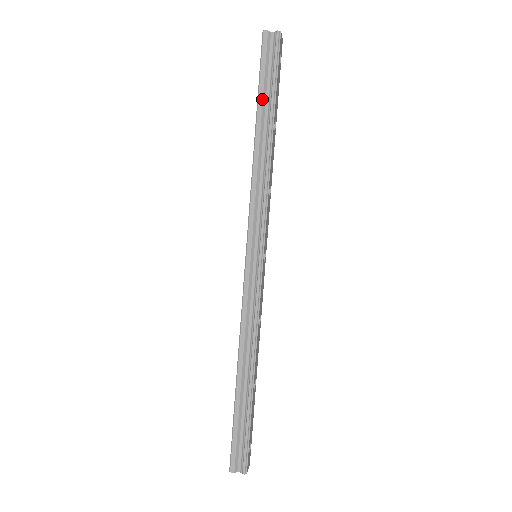
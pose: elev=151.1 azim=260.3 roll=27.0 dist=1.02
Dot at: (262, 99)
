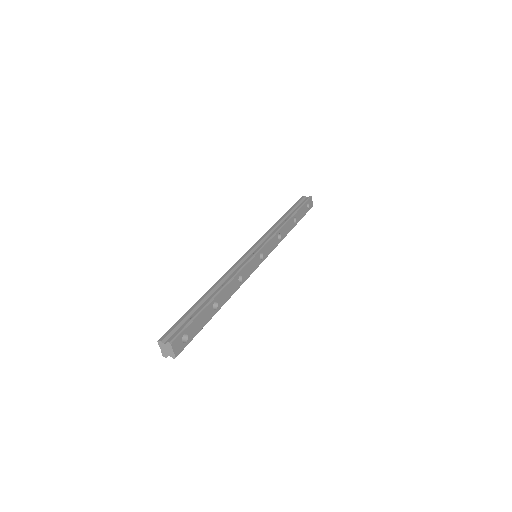
Dot at: (291, 209)
